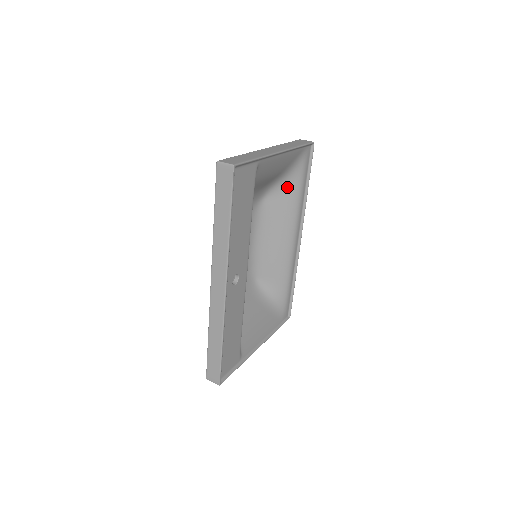
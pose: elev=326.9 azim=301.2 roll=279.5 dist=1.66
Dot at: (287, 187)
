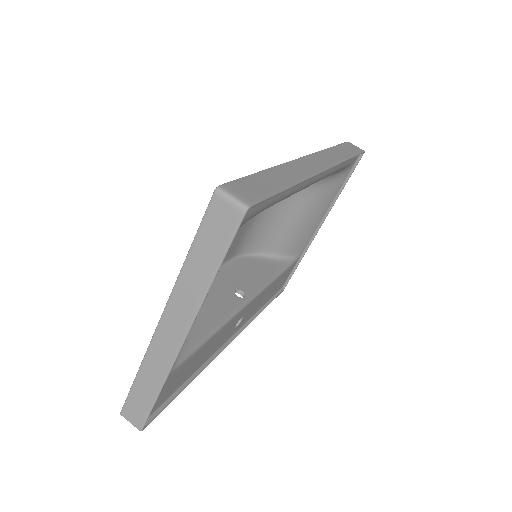
Dot at: occluded
